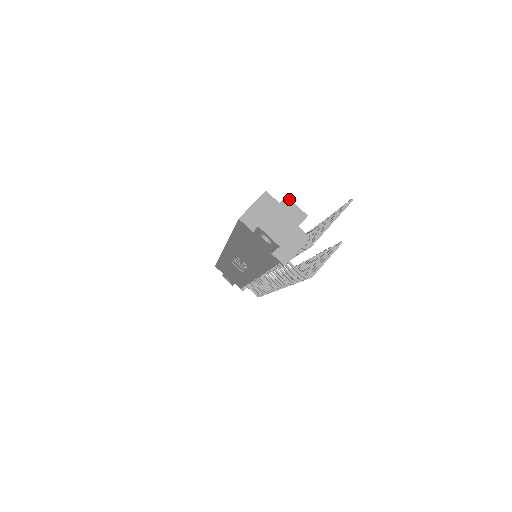
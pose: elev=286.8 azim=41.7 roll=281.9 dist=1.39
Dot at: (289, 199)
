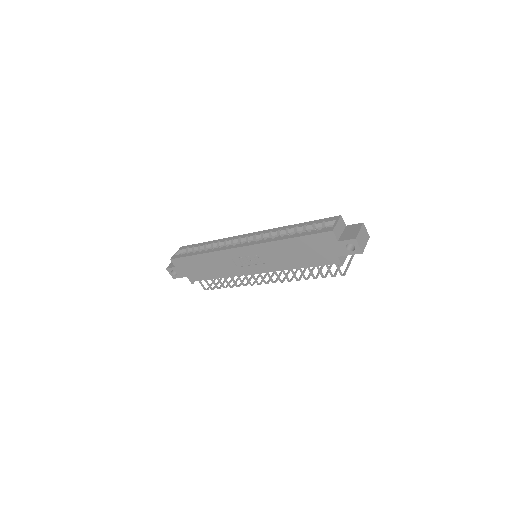
Dot at: (364, 225)
